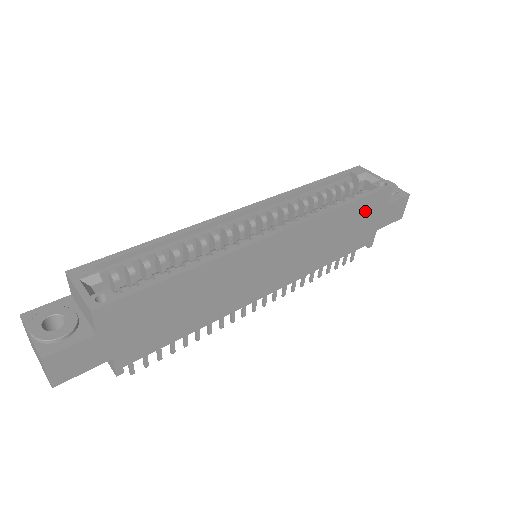
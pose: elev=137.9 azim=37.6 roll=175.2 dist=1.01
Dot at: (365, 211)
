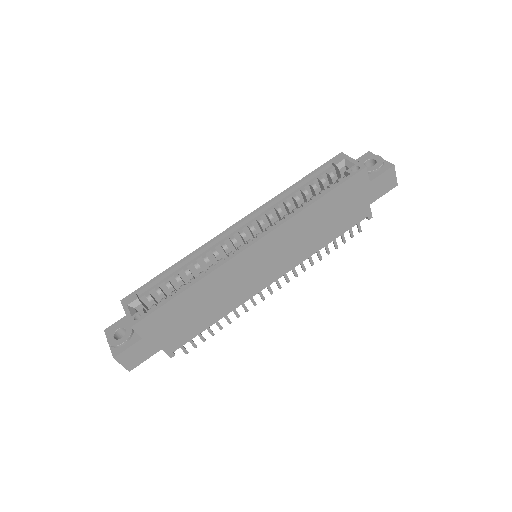
Dot at: (343, 197)
